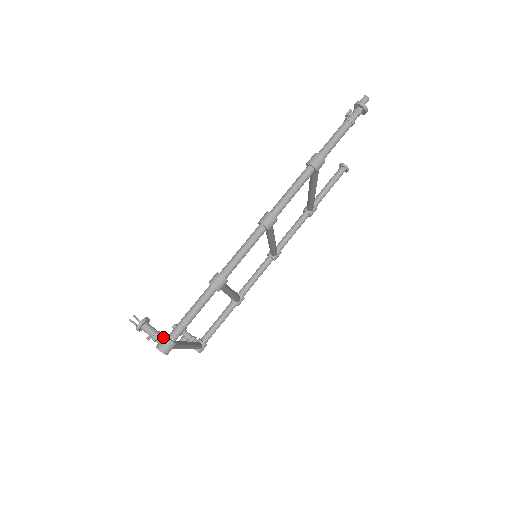
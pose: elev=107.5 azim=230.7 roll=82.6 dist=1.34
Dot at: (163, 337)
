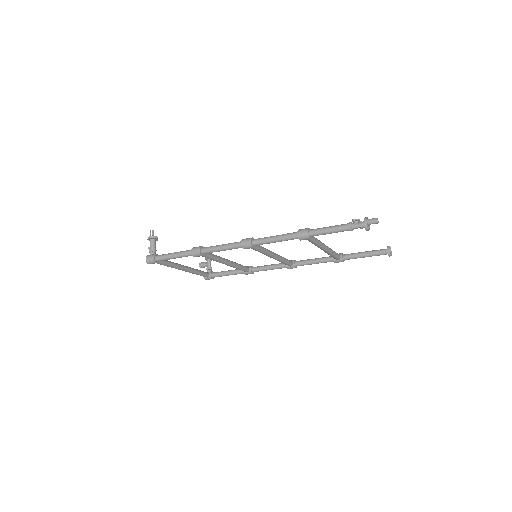
Dot at: (153, 254)
